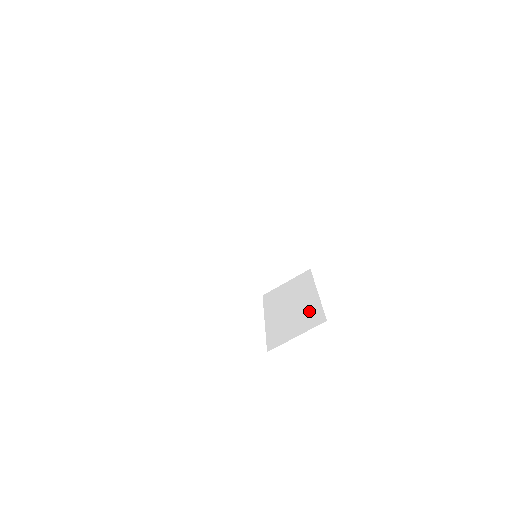
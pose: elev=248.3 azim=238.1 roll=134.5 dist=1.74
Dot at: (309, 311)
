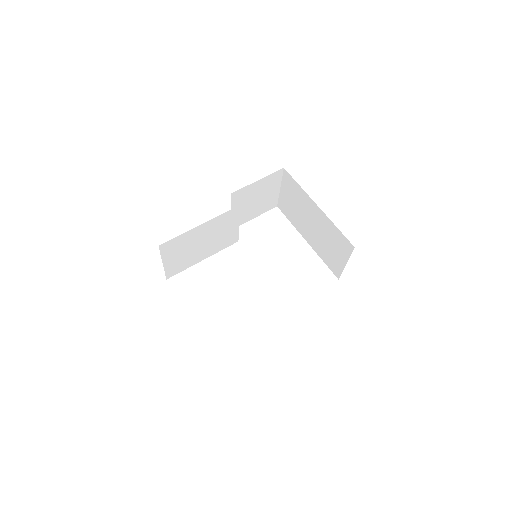
Dot at: (331, 233)
